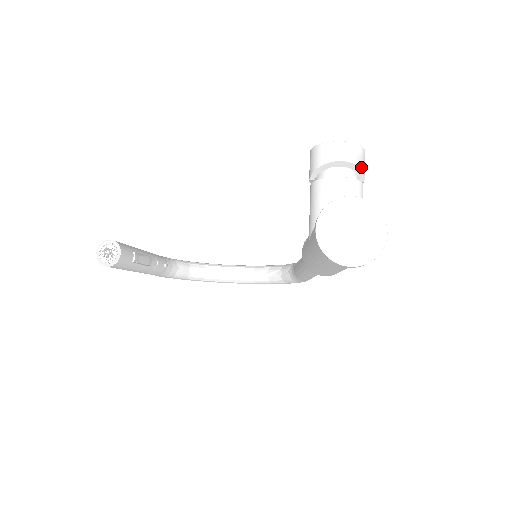
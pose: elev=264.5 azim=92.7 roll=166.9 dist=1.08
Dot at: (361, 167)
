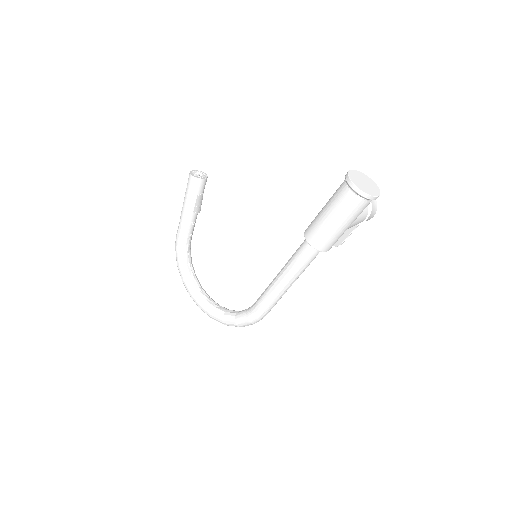
Dot at: (372, 208)
